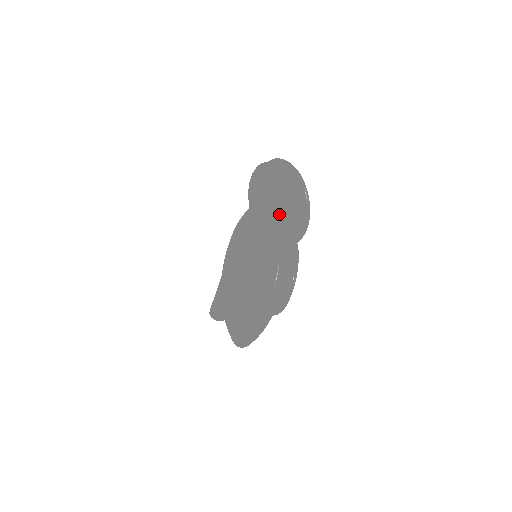
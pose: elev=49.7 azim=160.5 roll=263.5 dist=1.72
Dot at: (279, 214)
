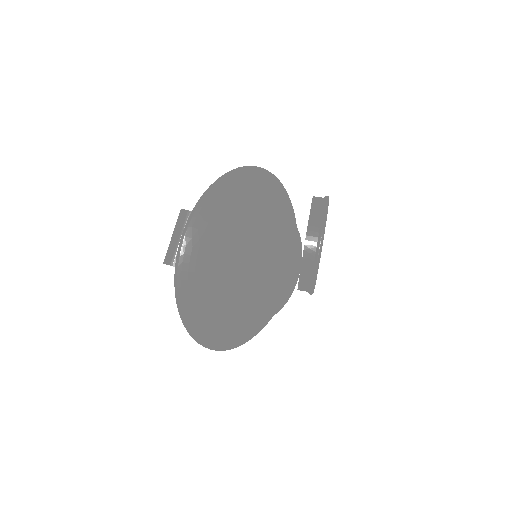
Dot at: occluded
